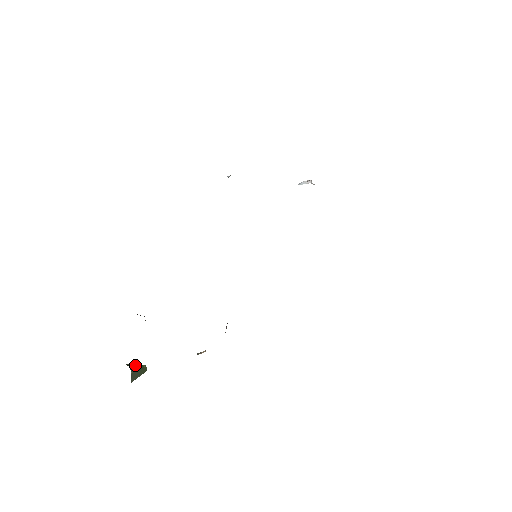
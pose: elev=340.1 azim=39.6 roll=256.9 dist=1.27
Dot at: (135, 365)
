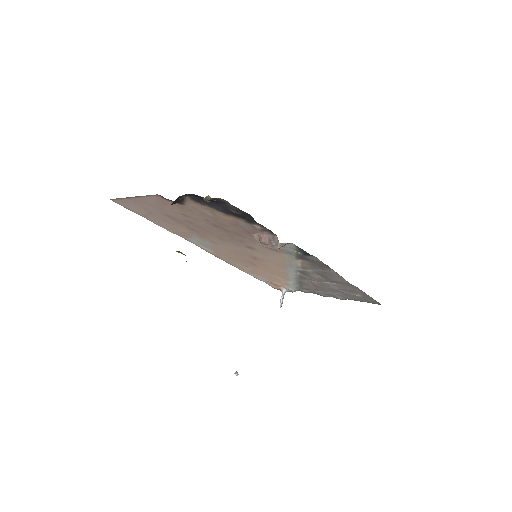
Dot at: occluded
